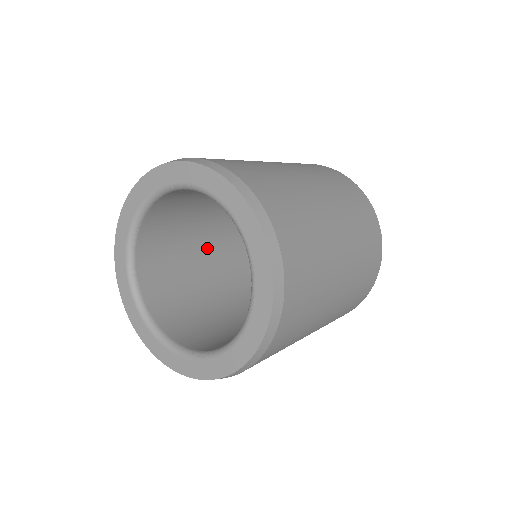
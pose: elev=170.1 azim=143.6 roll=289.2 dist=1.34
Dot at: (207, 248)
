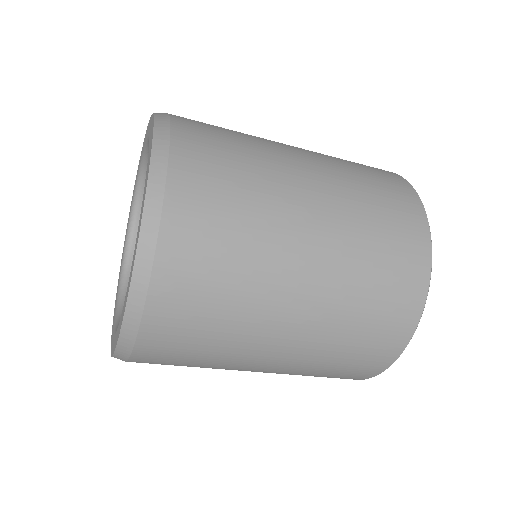
Dot at: occluded
